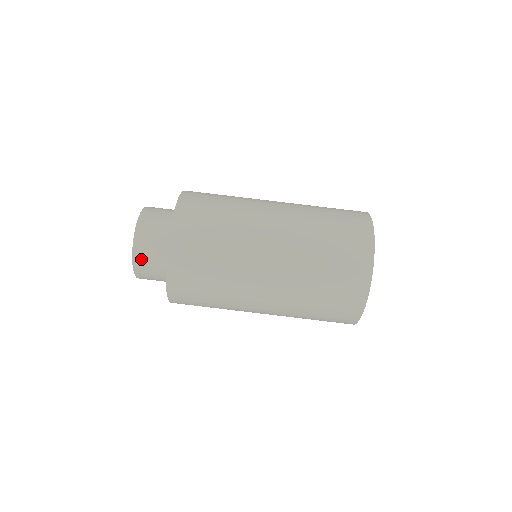
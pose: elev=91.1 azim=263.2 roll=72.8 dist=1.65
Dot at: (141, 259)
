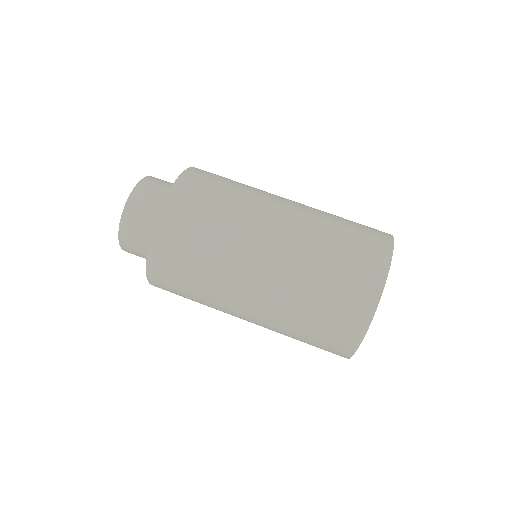
Dot at: (128, 230)
